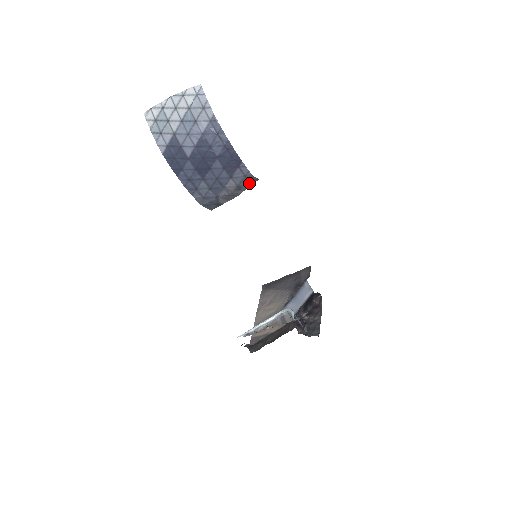
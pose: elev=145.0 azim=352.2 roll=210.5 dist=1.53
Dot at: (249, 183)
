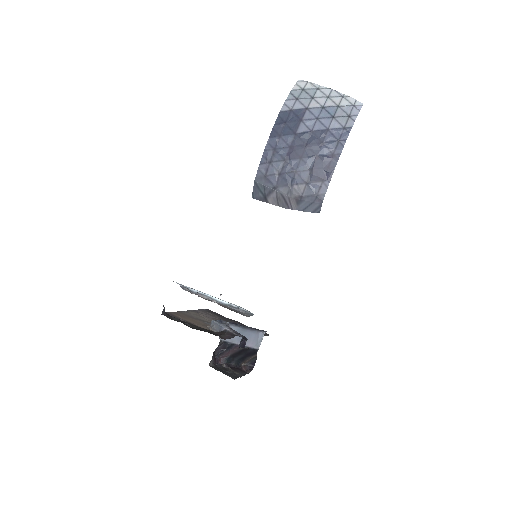
Dot at: (310, 207)
